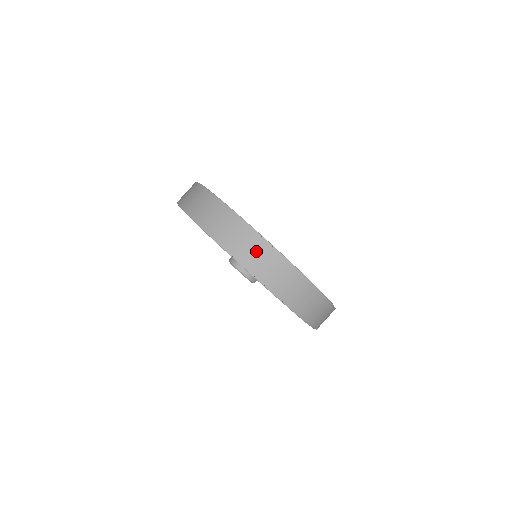
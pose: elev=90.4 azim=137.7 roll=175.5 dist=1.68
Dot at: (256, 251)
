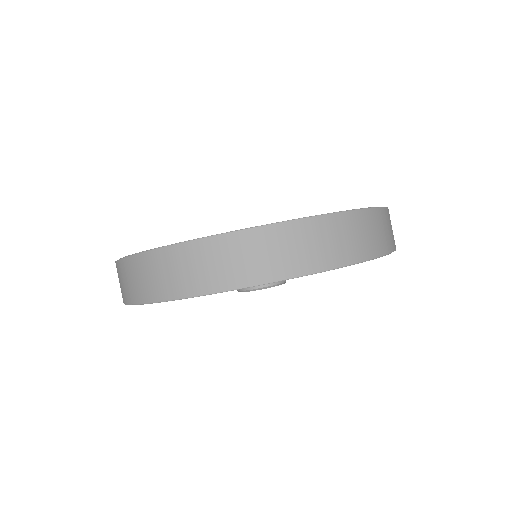
Dot at: (160, 271)
